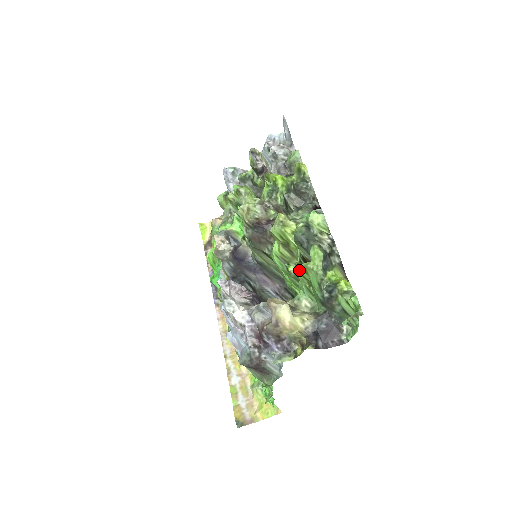
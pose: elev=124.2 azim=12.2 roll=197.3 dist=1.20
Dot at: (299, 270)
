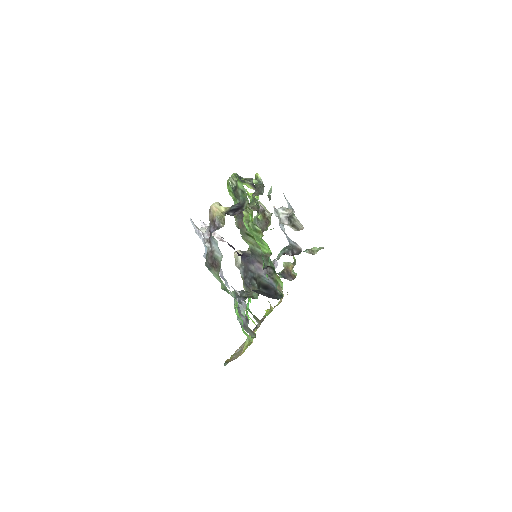
Dot at: (228, 189)
